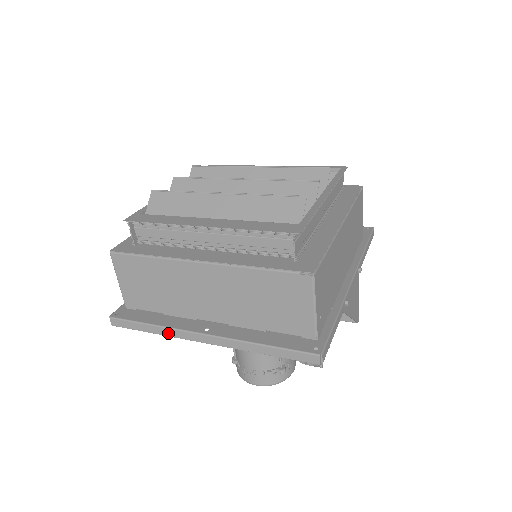
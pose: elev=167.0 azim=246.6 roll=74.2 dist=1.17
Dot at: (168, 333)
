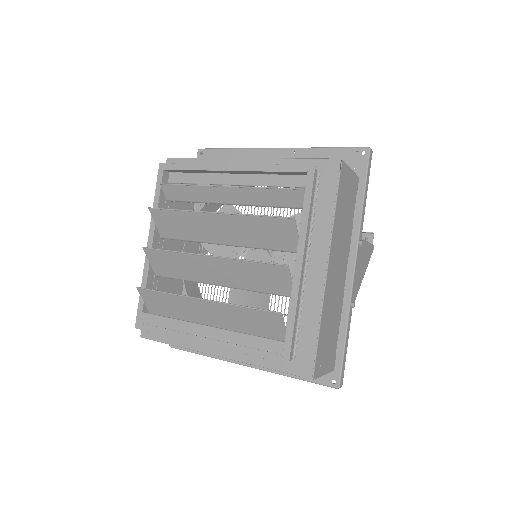
Dot at: (219, 358)
